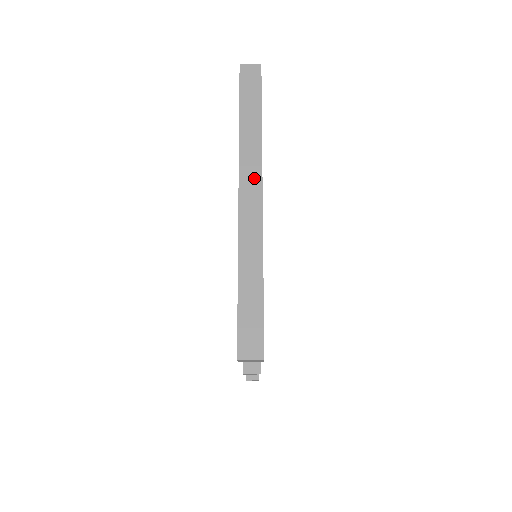
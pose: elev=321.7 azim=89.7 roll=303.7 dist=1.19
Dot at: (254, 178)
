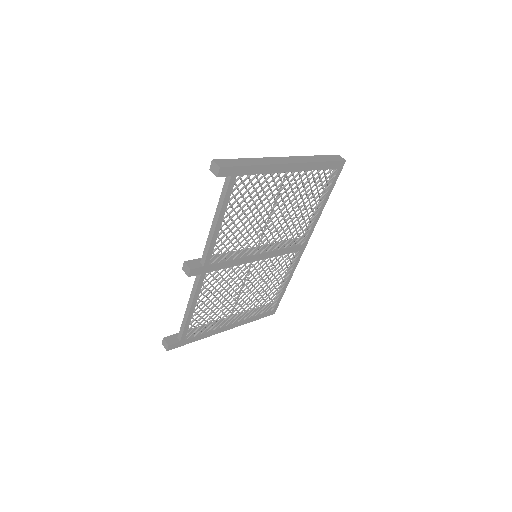
Dot at: (296, 161)
